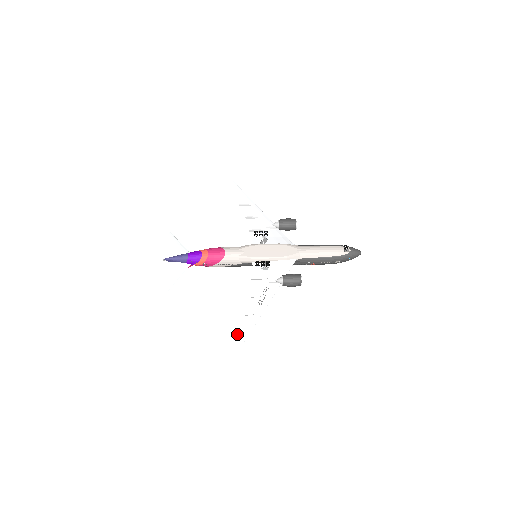
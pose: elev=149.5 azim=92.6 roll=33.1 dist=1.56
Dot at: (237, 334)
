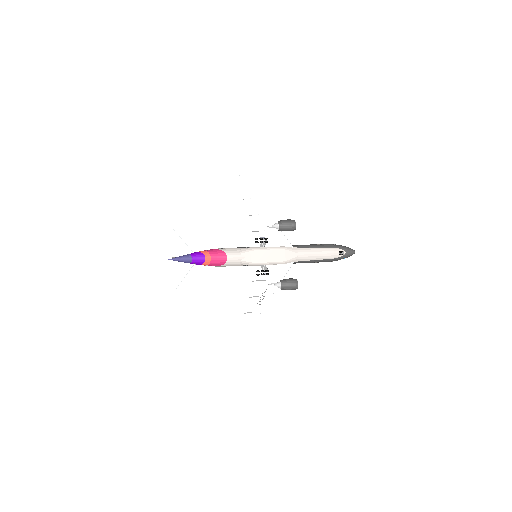
Dot at: (240, 330)
